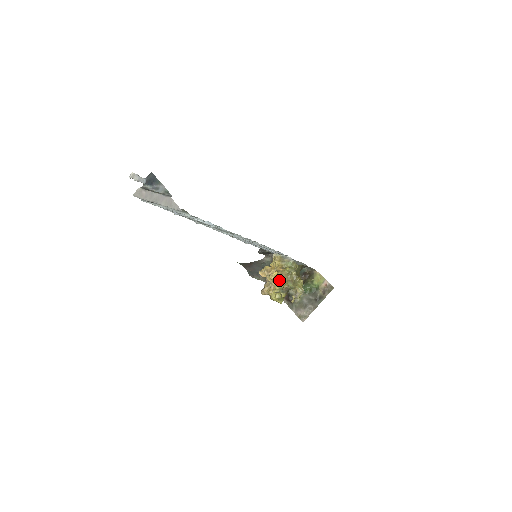
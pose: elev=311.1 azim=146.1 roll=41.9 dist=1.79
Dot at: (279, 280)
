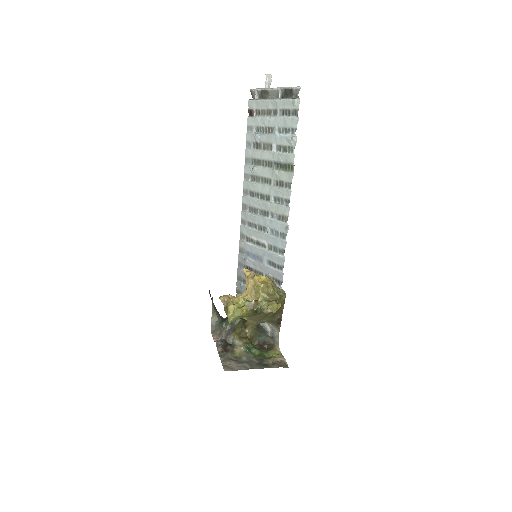
Dot at: (260, 286)
